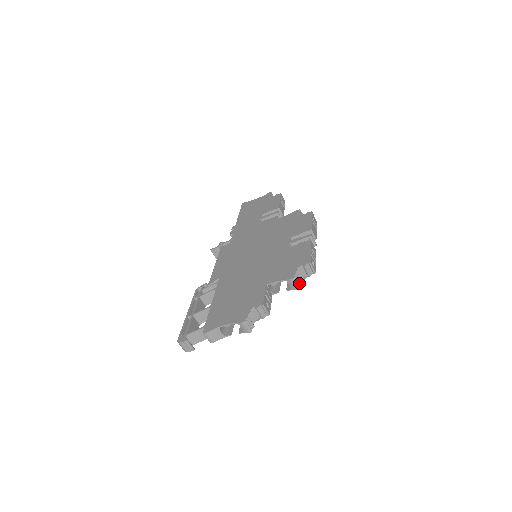
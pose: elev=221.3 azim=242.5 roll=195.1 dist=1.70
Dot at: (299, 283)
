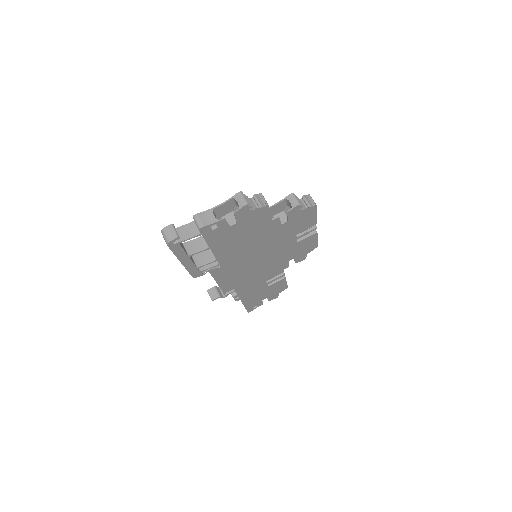
Dot at: (299, 204)
